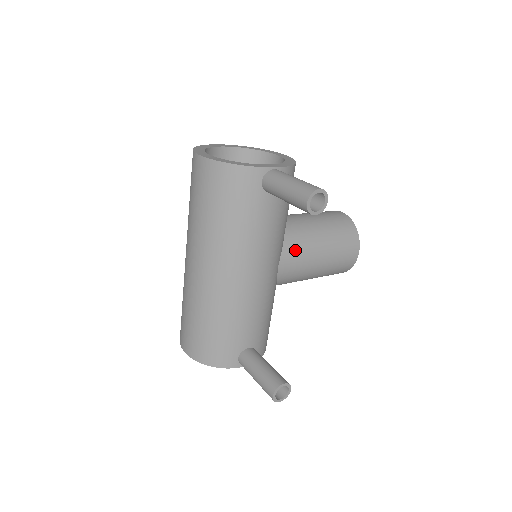
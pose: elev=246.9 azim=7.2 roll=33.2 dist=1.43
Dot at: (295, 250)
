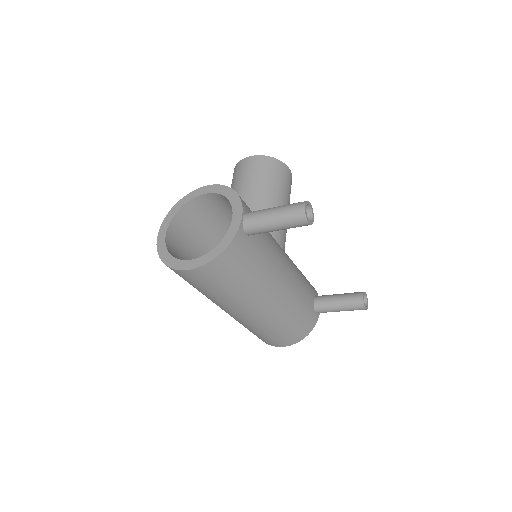
Dot at: occluded
